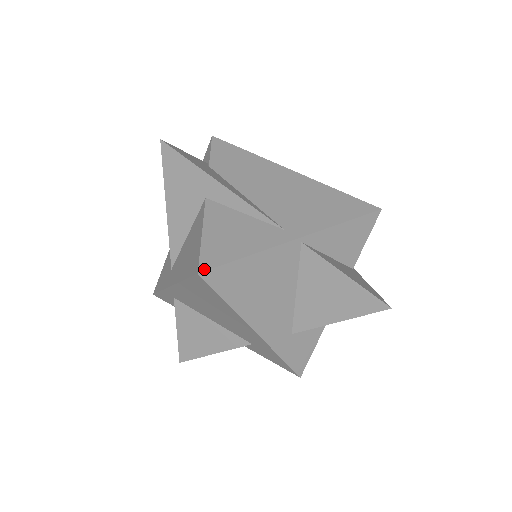
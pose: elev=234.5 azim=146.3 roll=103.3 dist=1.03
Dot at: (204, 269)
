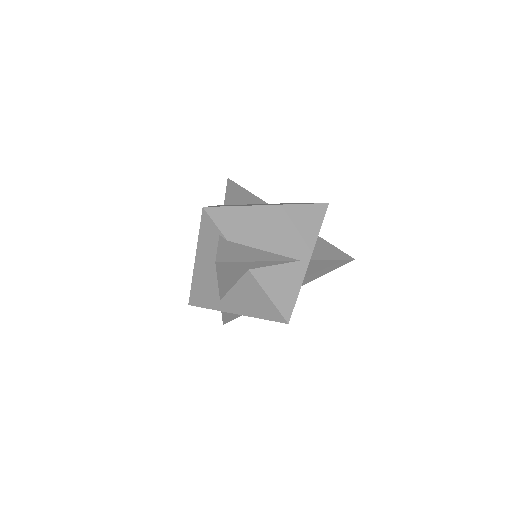
Dot at: (289, 319)
